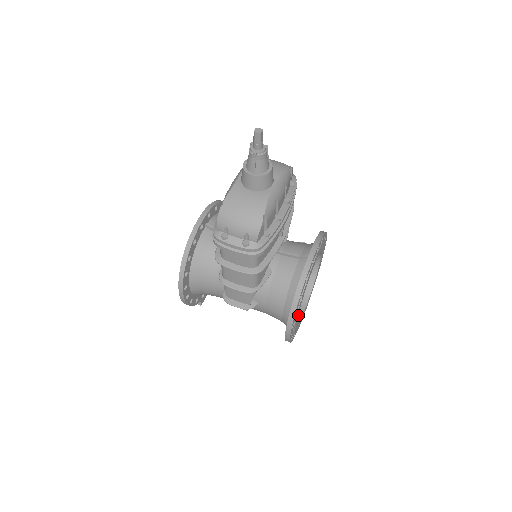
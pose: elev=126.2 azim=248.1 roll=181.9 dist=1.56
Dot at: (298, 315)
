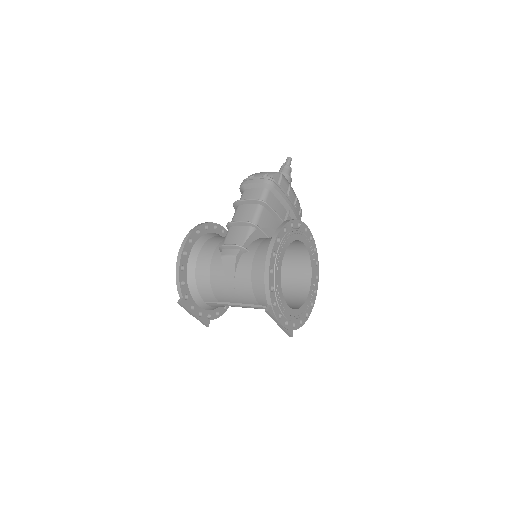
Dot at: (284, 253)
